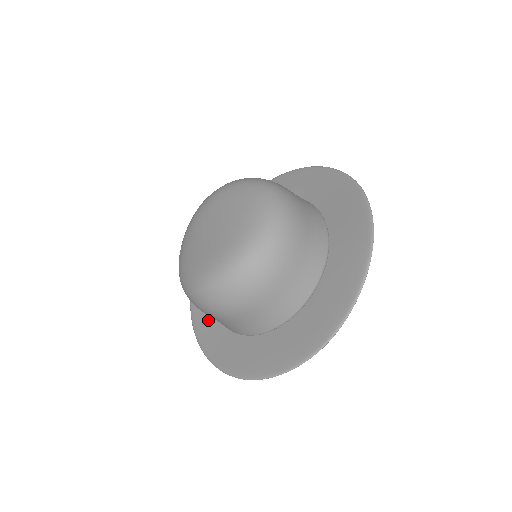
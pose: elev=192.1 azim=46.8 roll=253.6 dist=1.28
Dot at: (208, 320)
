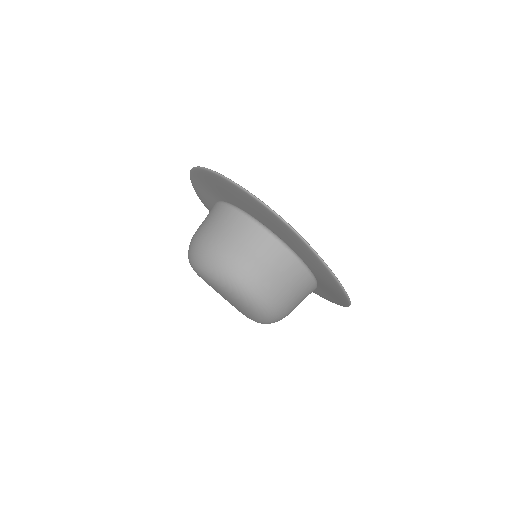
Dot at: occluded
